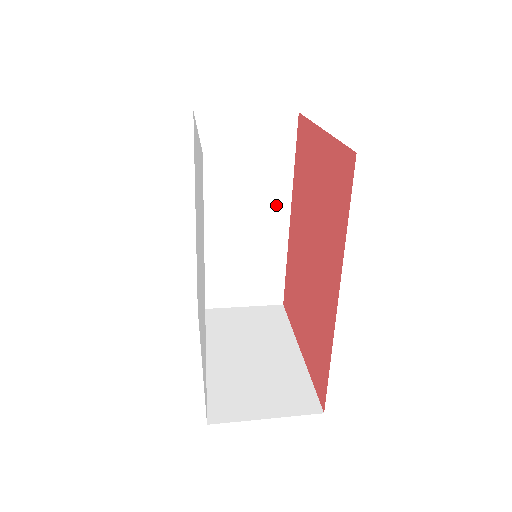
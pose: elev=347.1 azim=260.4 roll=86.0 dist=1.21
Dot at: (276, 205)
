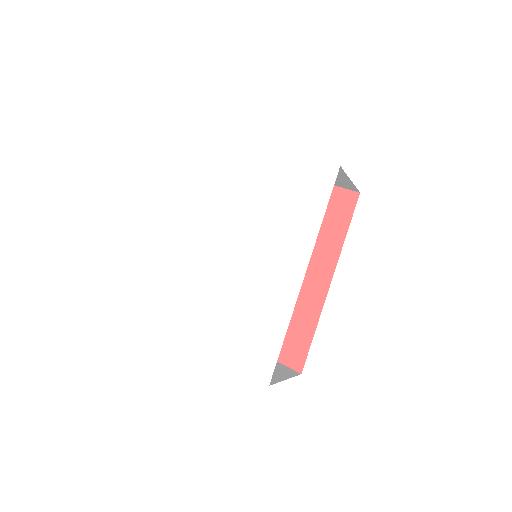
Dot at: occluded
